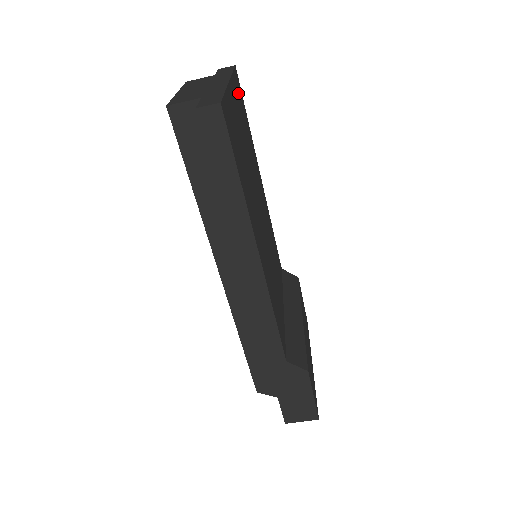
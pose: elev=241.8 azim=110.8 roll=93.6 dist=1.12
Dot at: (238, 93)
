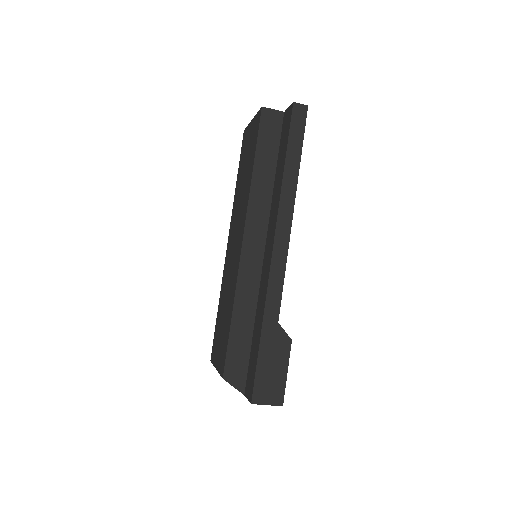
Dot at: occluded
